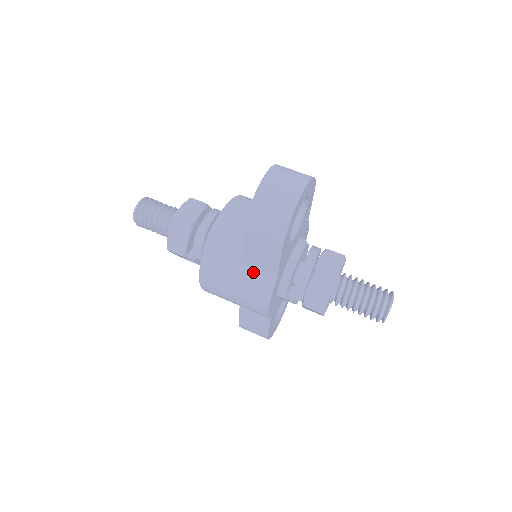
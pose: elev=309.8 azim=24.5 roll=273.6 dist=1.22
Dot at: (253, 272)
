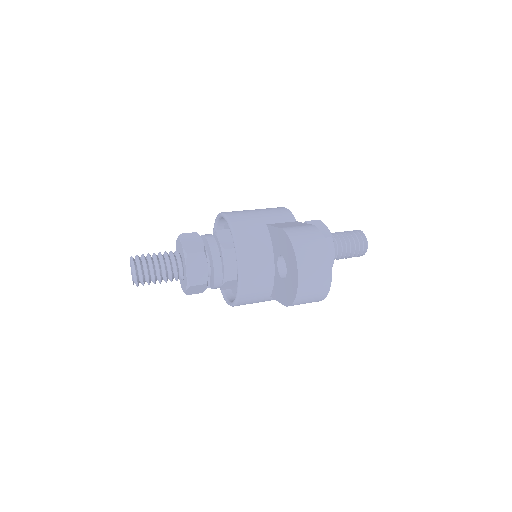
Dot at: occluded
